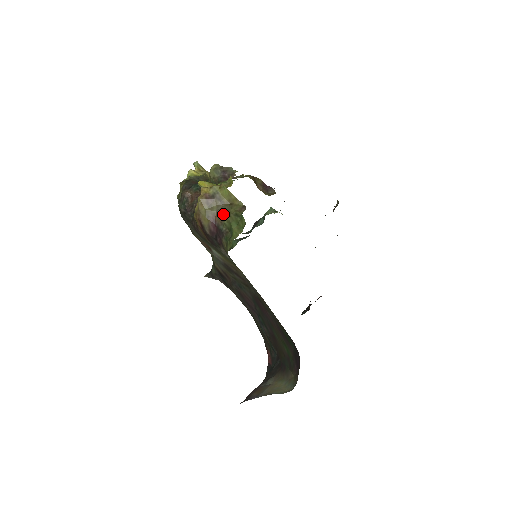
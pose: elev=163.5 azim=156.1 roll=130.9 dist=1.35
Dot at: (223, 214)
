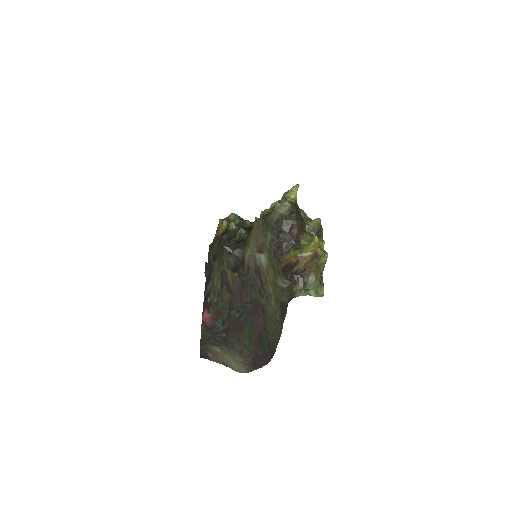
Dot at: (313, 271)
